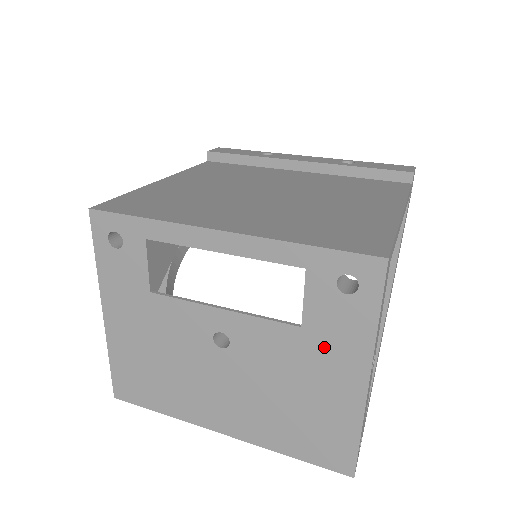
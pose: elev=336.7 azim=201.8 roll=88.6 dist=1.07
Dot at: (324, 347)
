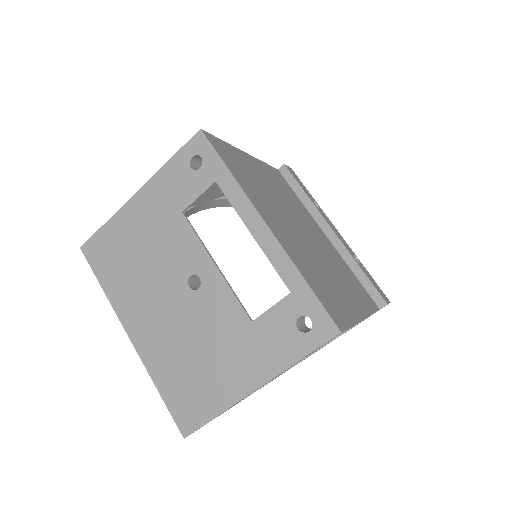
Dot at: (252, 345)
